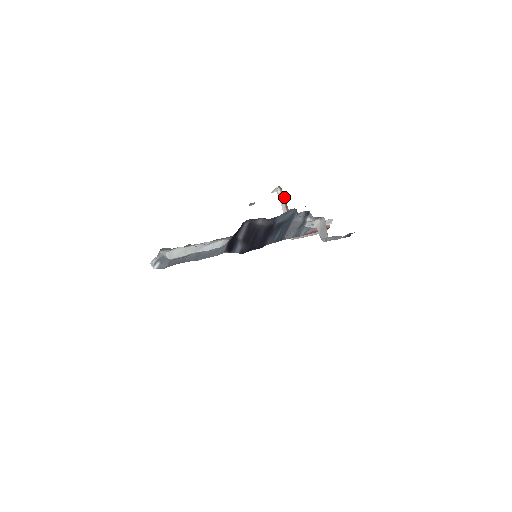
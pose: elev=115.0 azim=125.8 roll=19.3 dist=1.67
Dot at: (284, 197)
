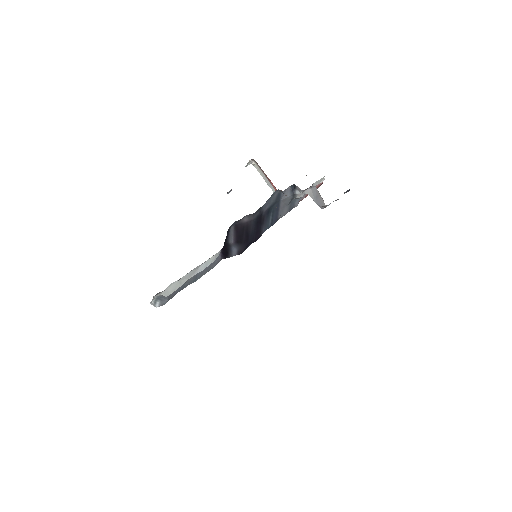
Dot at: (261, 169)
